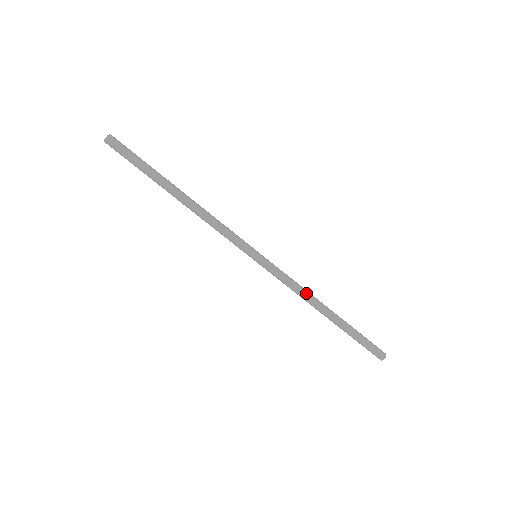
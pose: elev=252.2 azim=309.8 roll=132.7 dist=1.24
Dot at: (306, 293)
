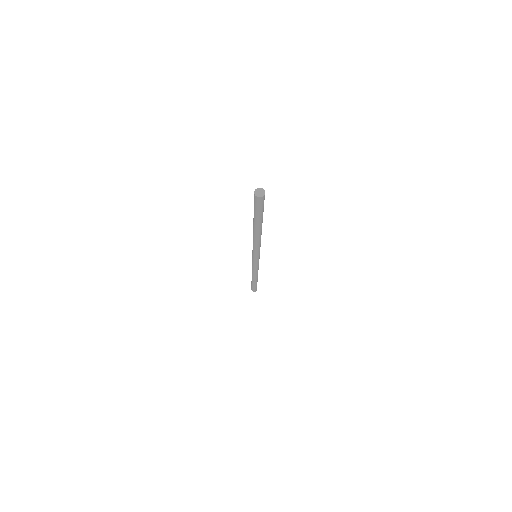
Dot at: occluded
